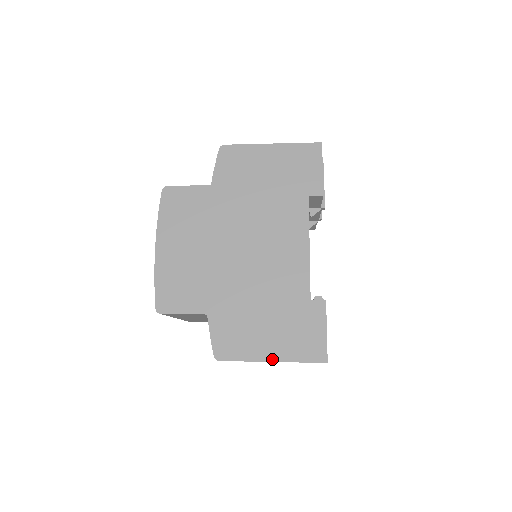
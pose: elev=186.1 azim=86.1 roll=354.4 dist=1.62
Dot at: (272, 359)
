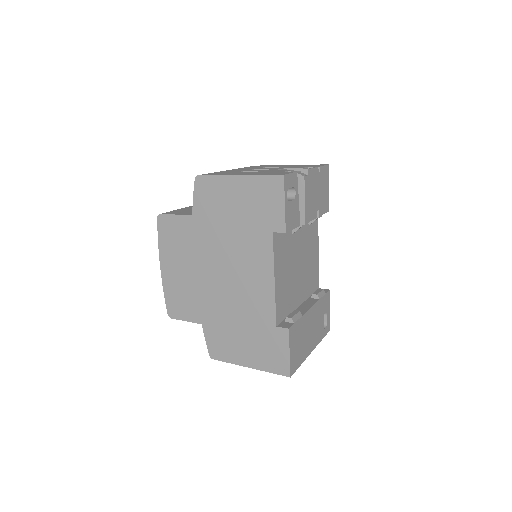
Dot at: (249, 366)
